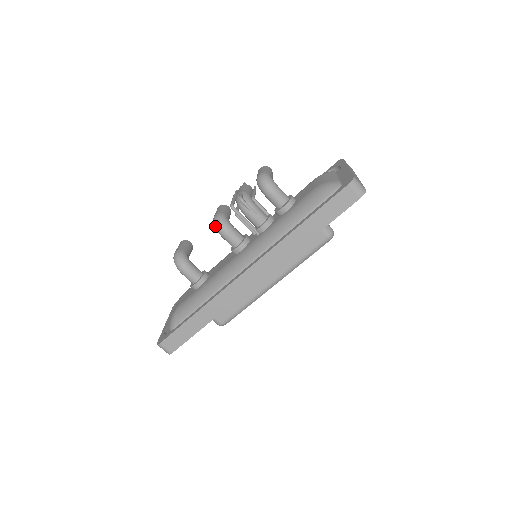
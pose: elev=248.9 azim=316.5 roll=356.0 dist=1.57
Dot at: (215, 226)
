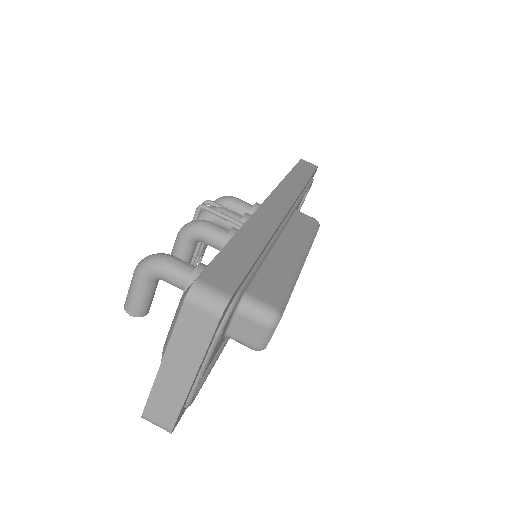
Dot at: (188, 226)
